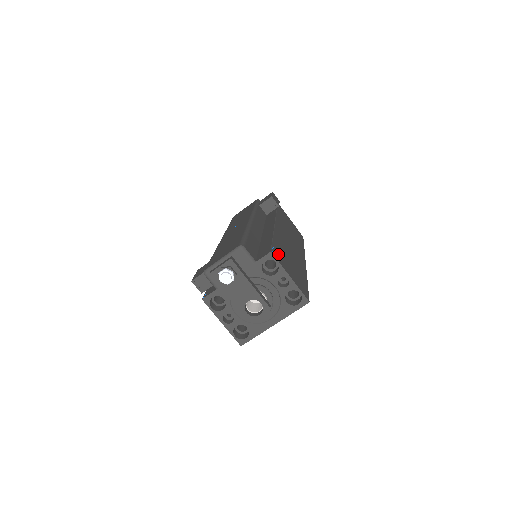
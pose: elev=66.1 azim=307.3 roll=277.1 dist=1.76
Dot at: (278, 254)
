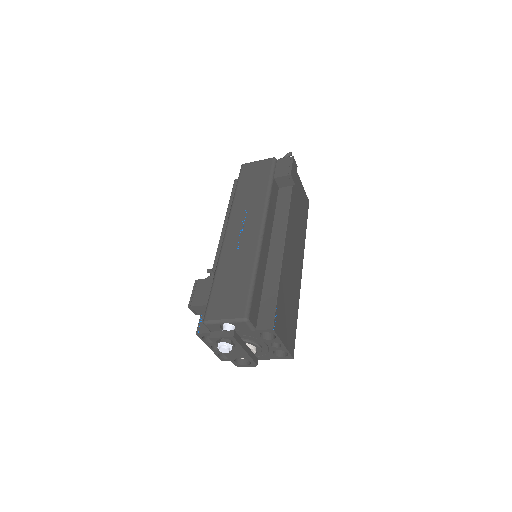
Dot at: (279, 317)
